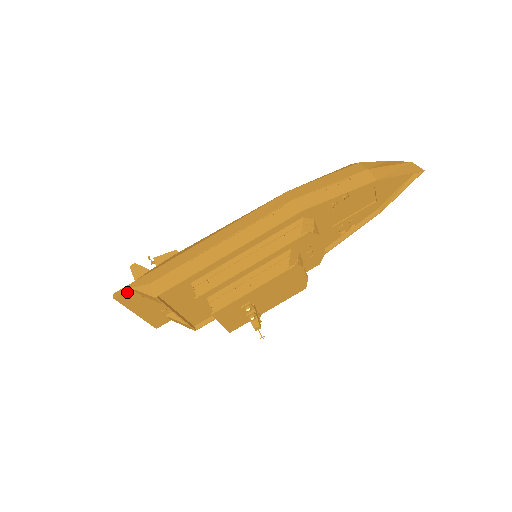
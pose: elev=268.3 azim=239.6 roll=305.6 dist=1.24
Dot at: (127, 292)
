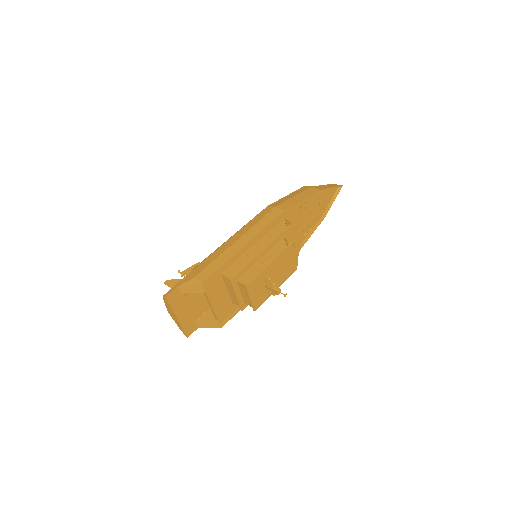
Dot at: (174, 291)
